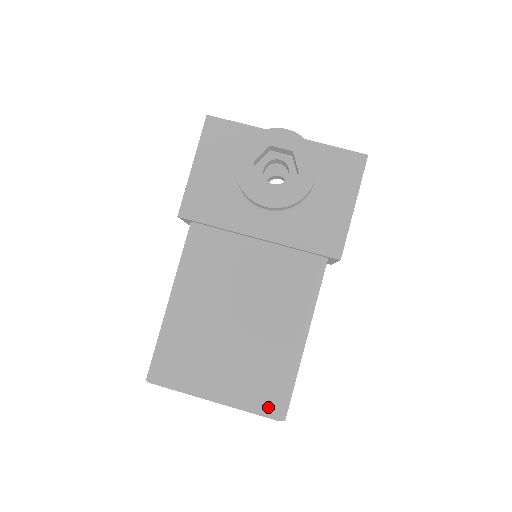
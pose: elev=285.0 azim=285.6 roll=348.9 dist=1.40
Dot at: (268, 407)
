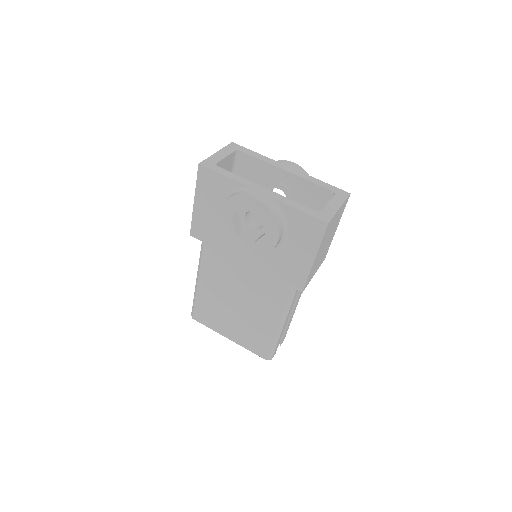
Dot at: (260, 352)
